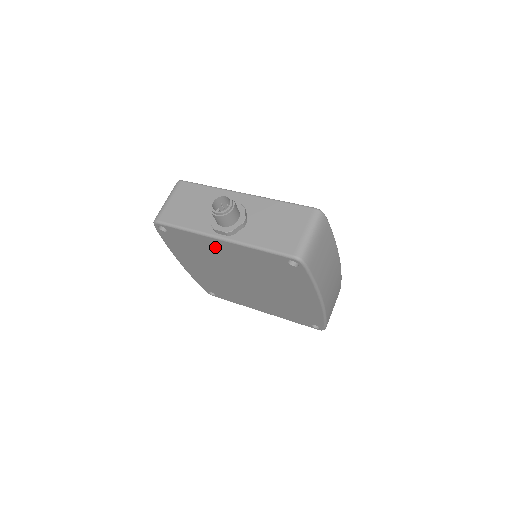
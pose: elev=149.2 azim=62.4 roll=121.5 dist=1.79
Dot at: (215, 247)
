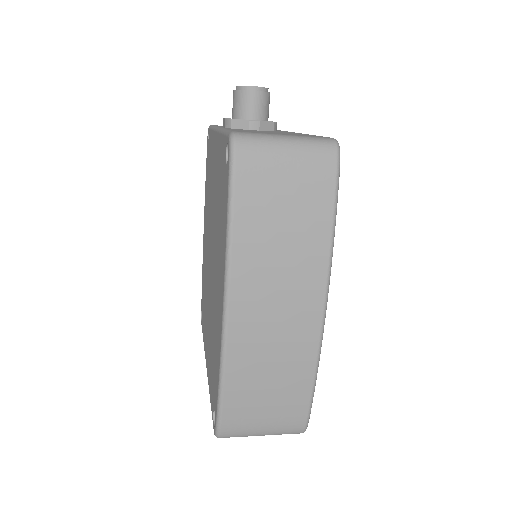
Dot at: (213, 158)
